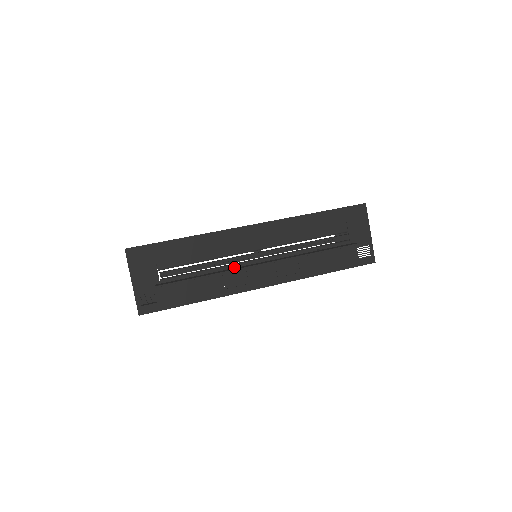
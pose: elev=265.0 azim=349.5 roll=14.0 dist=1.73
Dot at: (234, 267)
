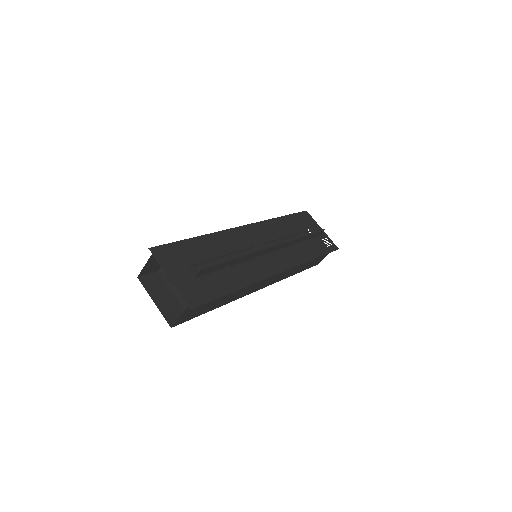
Dot at: occluded
